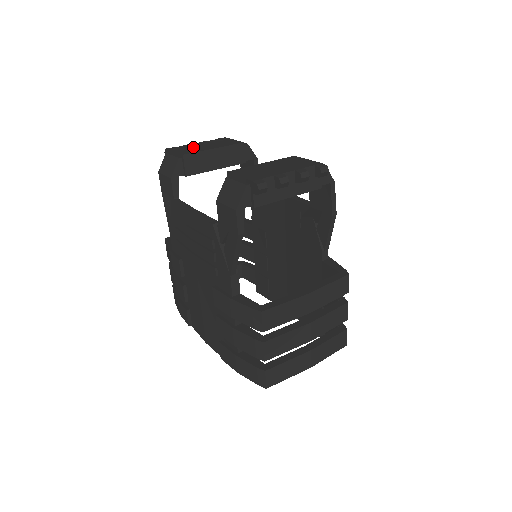
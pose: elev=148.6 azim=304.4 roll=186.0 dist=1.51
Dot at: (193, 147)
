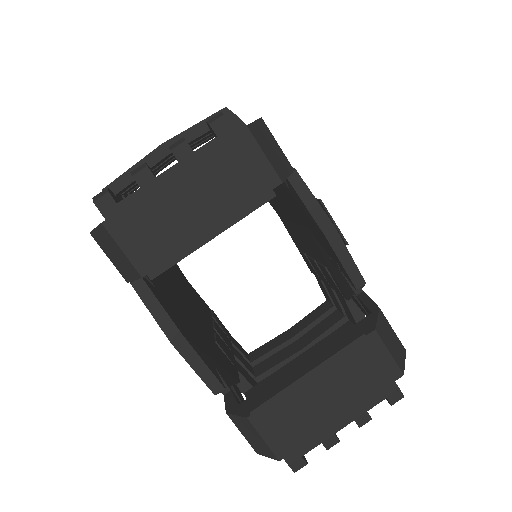
Dot at: (163, 217)
